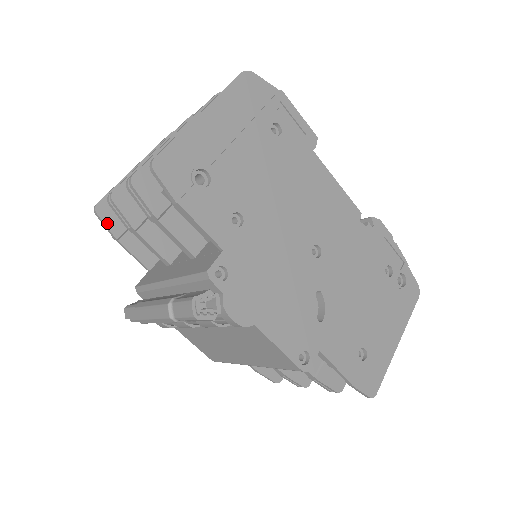
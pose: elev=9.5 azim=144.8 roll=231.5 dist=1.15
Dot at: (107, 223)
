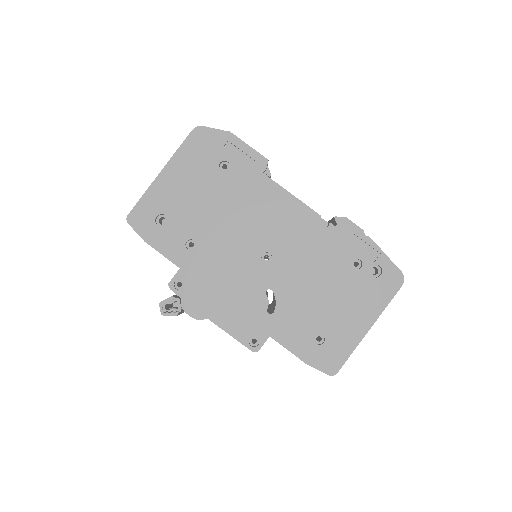
Dot at: occluded
